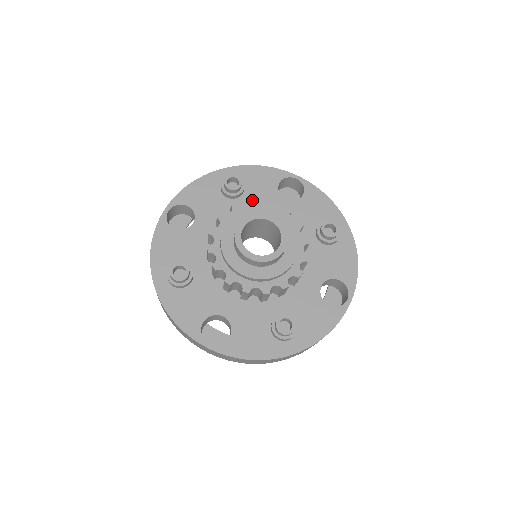
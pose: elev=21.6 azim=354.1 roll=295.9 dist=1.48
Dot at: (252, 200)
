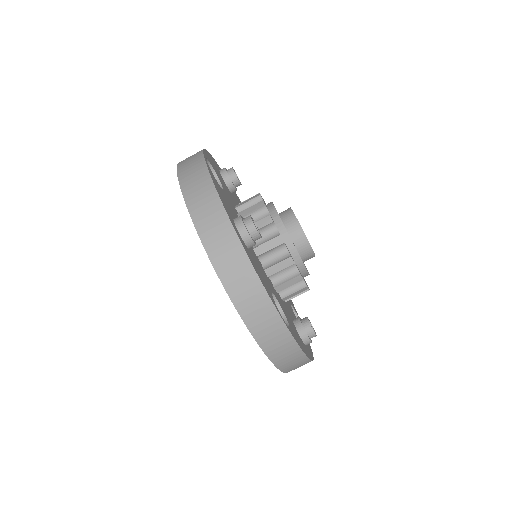
Dot at: occluded
